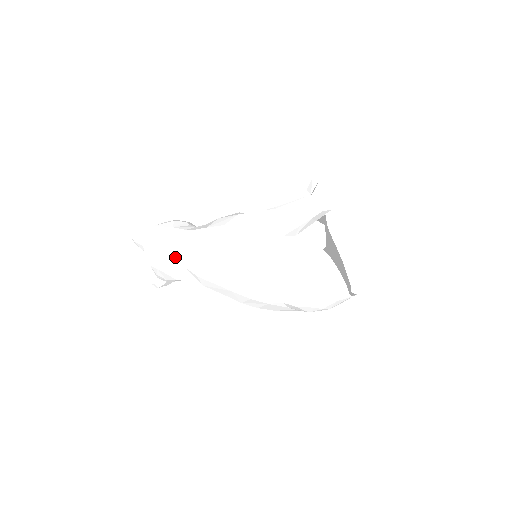
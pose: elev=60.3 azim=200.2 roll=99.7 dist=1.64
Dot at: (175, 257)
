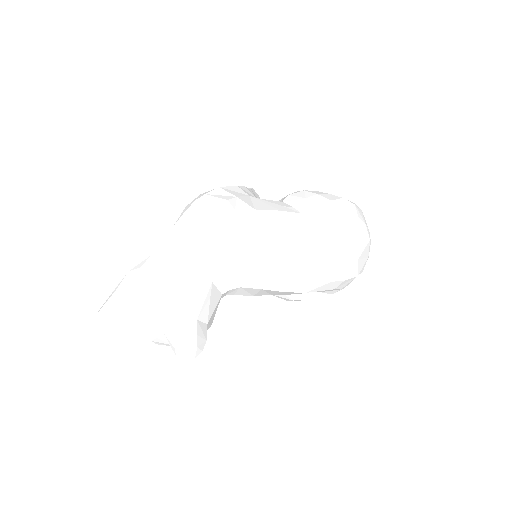
Dot at: (169, 244)
